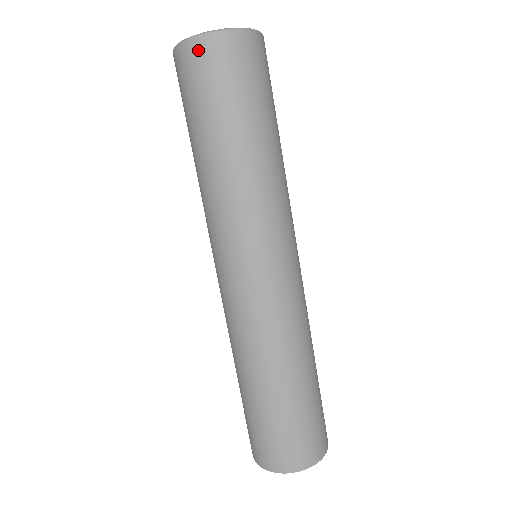
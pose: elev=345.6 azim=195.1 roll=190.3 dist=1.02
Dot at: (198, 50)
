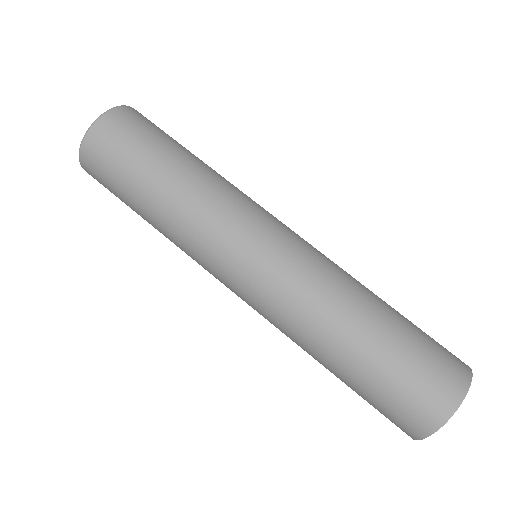
Dot at: (87, 167)
